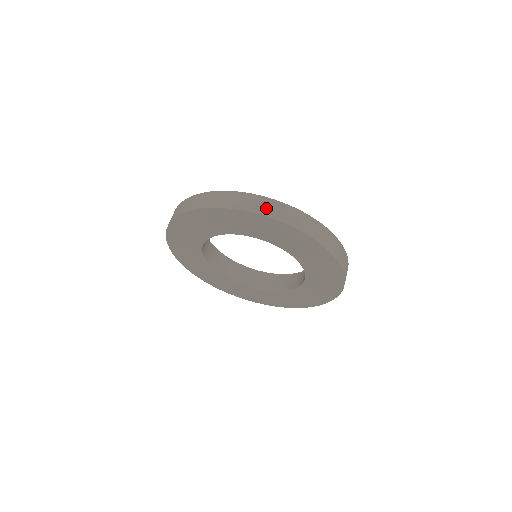
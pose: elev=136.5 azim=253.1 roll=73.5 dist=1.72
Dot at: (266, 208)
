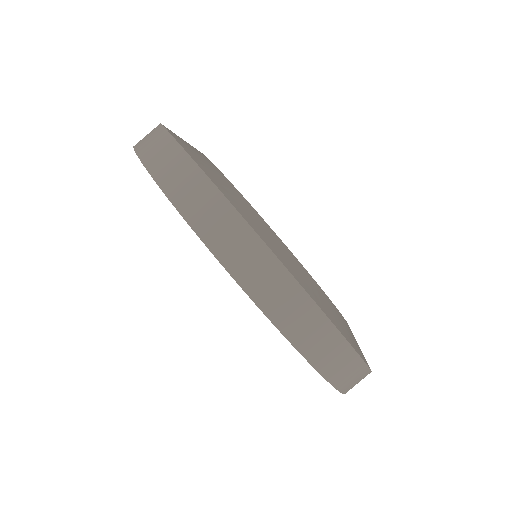
Dot at: (231, 246)
